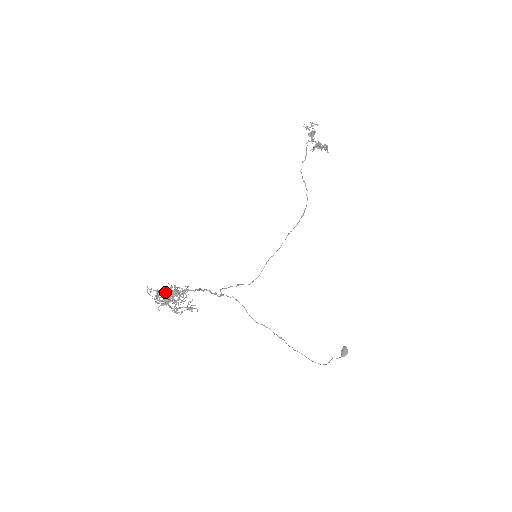
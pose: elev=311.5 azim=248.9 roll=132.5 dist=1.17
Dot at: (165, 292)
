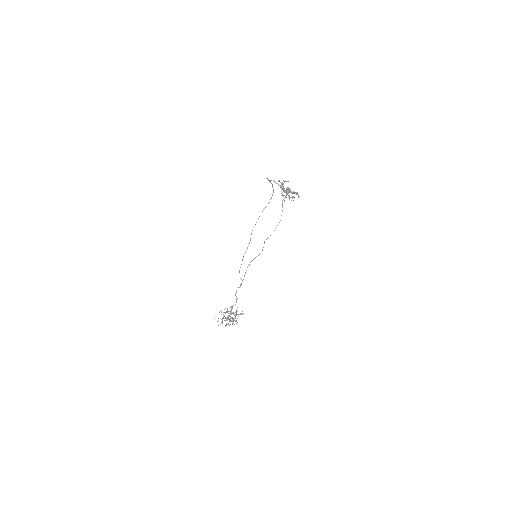
Dot at: (223, 314)
